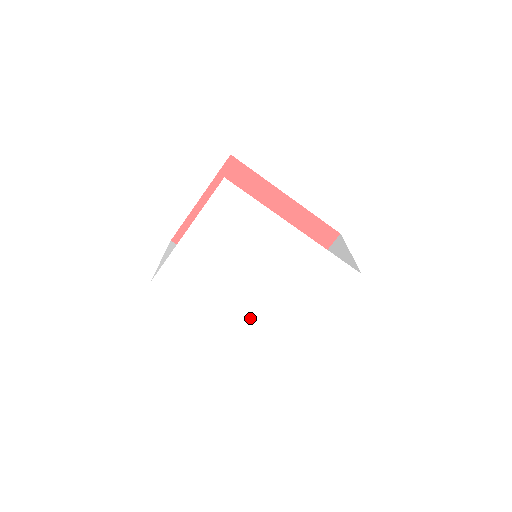
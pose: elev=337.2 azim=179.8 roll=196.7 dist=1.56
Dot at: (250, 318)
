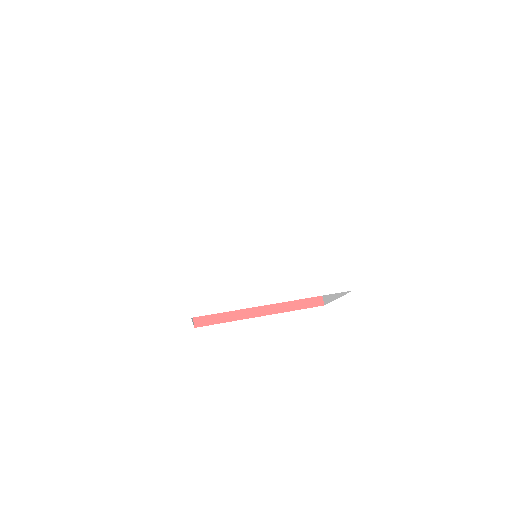
Dot at: (289, 277)
